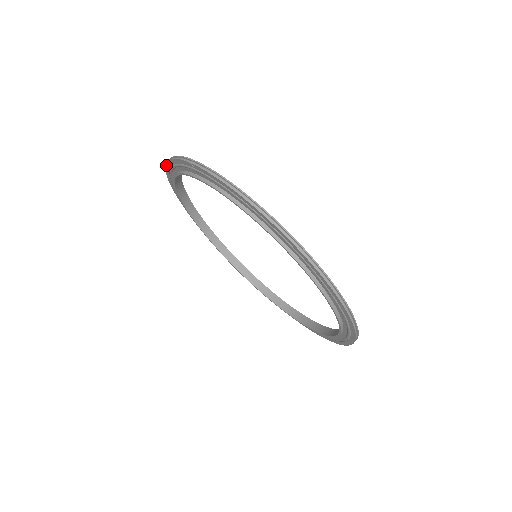
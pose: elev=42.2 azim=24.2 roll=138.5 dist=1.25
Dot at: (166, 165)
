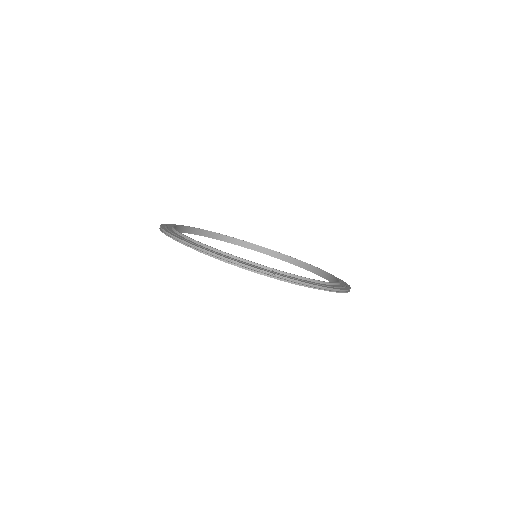
Dot at: (204, 253)
